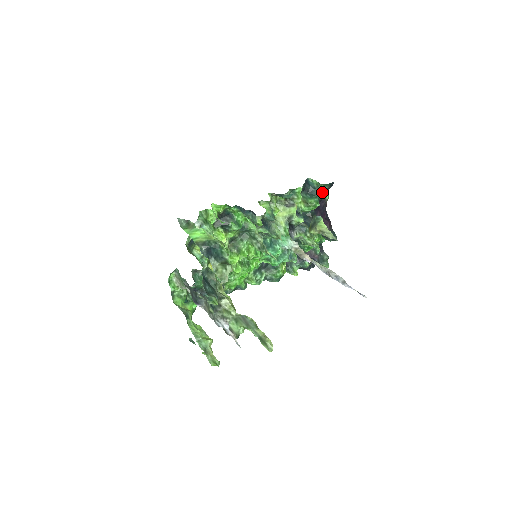
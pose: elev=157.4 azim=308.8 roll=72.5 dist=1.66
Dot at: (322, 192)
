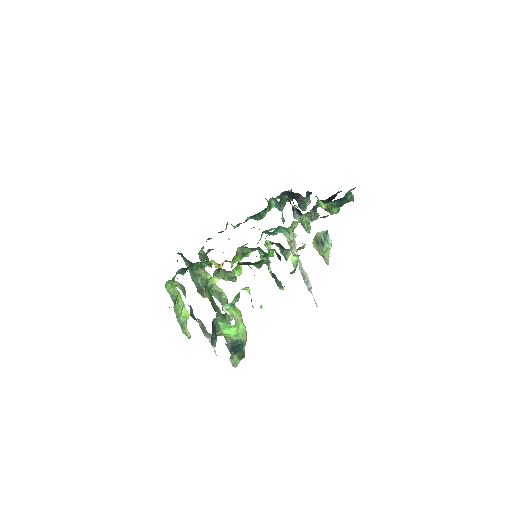
Dot at: occluded
